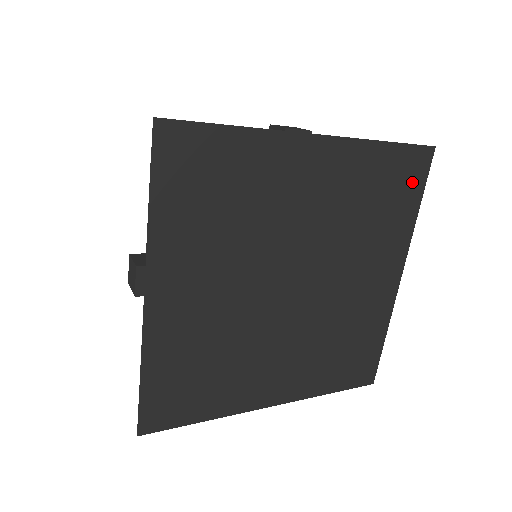
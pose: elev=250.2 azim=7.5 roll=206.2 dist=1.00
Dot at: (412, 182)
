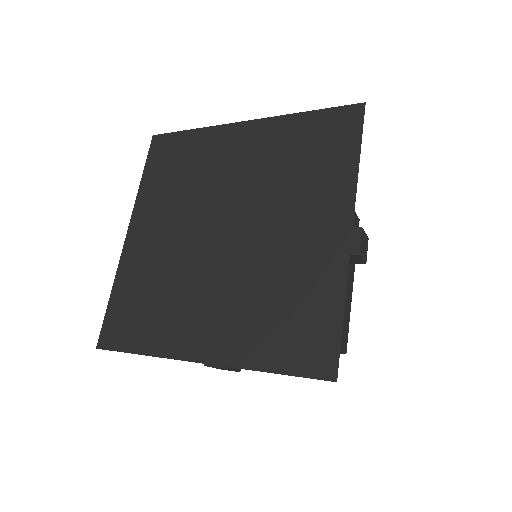
Dot at: (344, 135)
